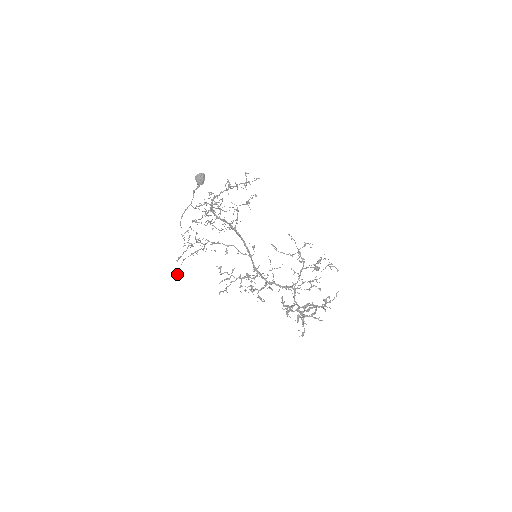
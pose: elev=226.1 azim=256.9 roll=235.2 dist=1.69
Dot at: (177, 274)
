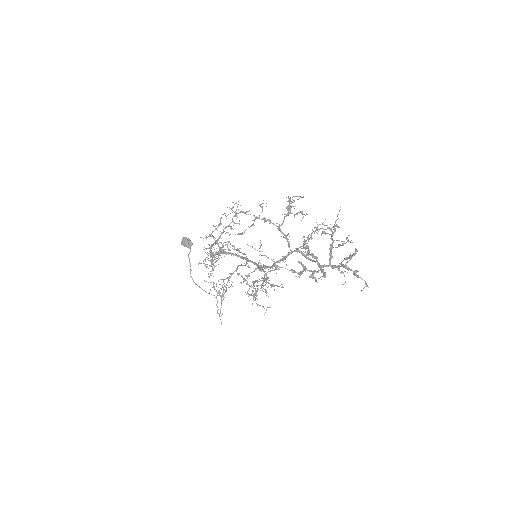
Dot at: occluded
